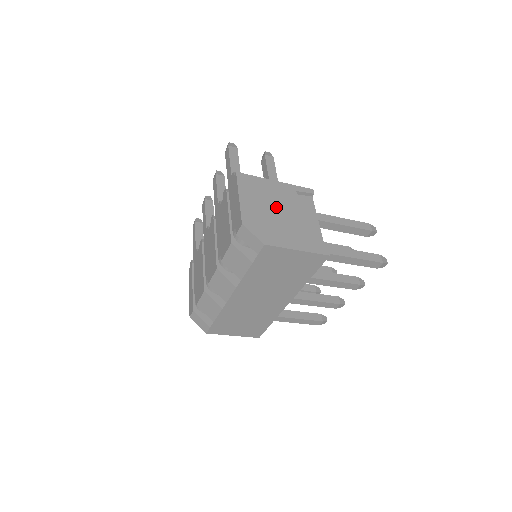
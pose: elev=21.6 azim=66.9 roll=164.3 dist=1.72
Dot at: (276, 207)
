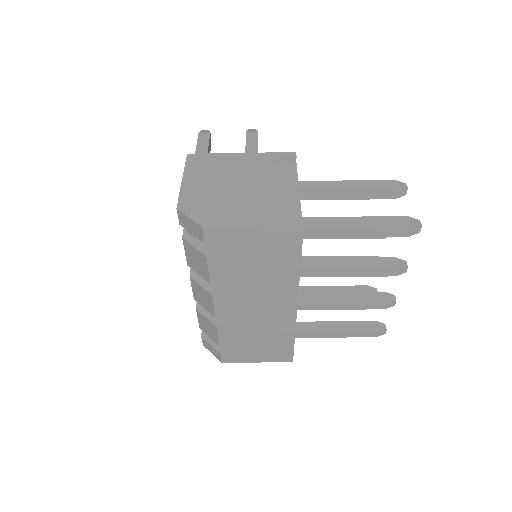
Dot at: (233, 181)
